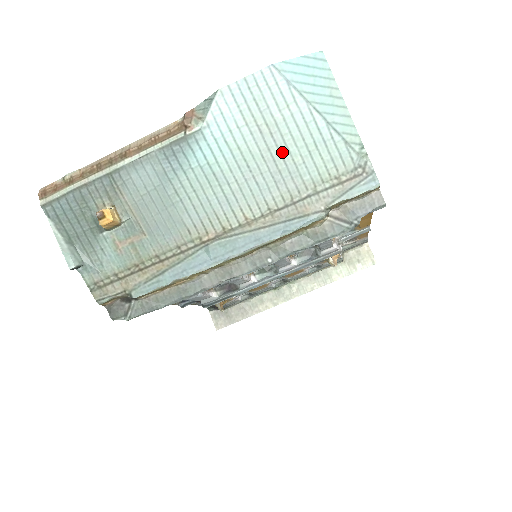
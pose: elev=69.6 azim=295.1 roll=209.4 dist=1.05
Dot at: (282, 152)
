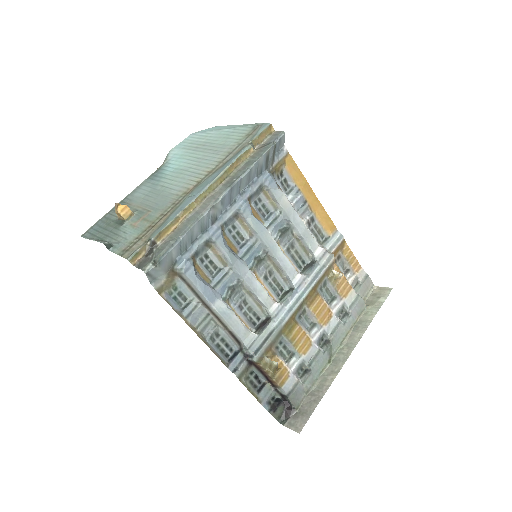
Dot at: (213, 146)
